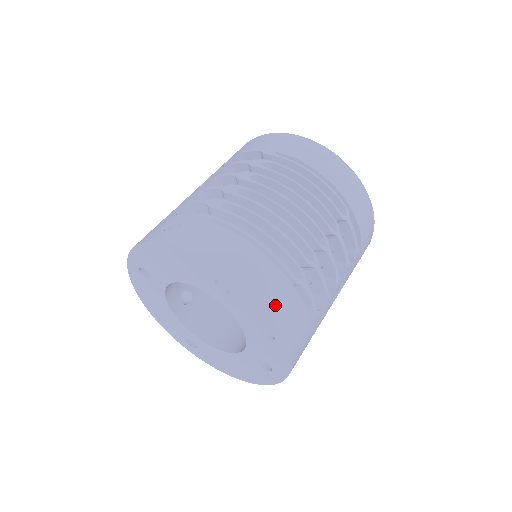
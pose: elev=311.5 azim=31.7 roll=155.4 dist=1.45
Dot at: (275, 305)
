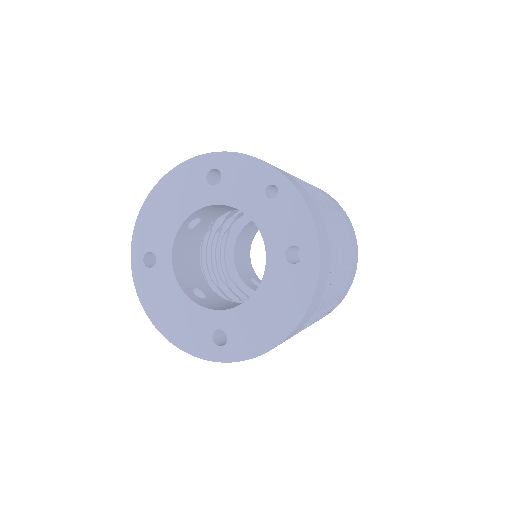
Dot at: occluded
